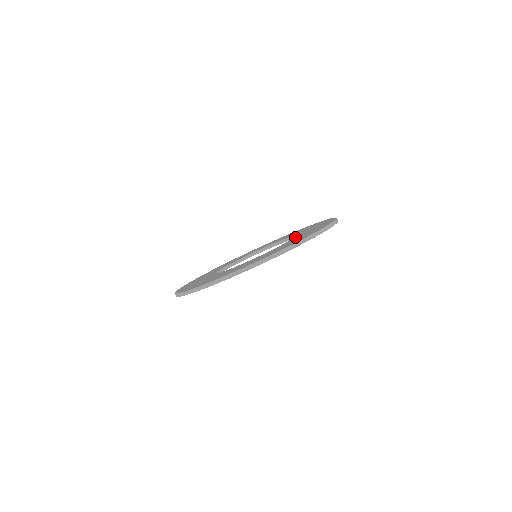
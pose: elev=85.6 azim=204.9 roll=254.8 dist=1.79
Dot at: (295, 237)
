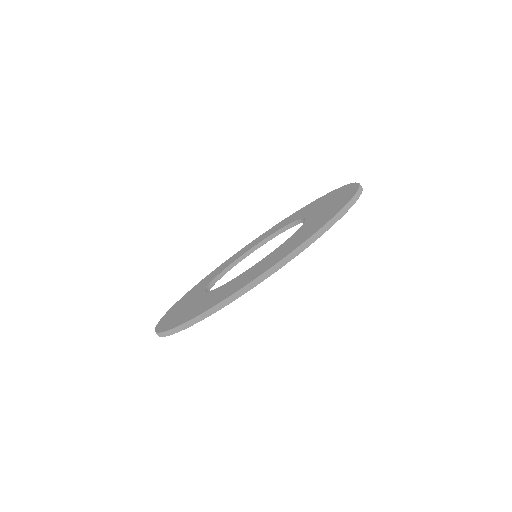
Dot at: (309, 216)
